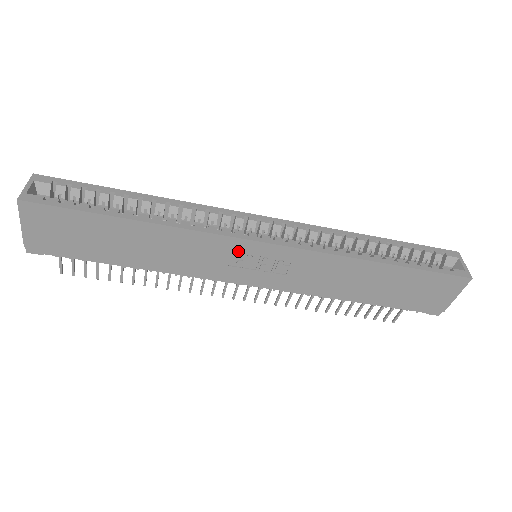
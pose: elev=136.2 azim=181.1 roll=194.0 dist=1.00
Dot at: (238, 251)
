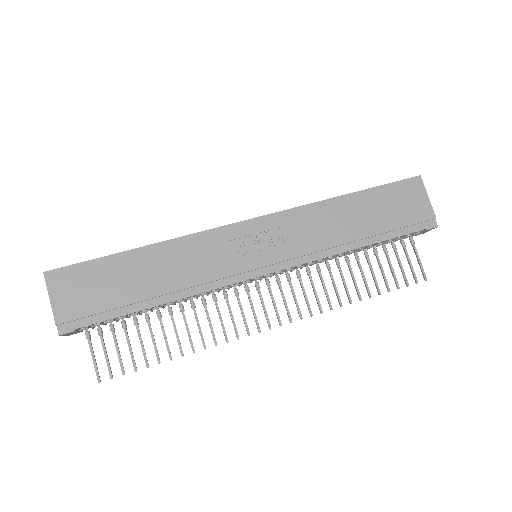
Dot at: (233, 239)
